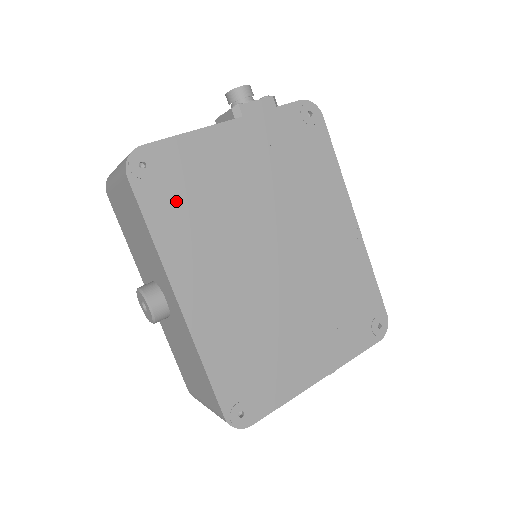
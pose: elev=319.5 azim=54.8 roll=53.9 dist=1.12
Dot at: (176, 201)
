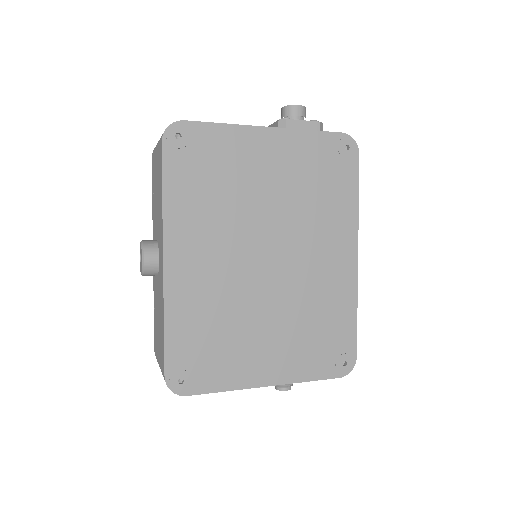
Dot at: (195, 176)
